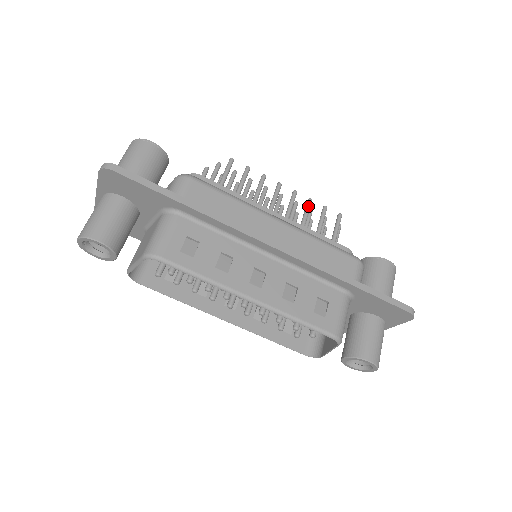
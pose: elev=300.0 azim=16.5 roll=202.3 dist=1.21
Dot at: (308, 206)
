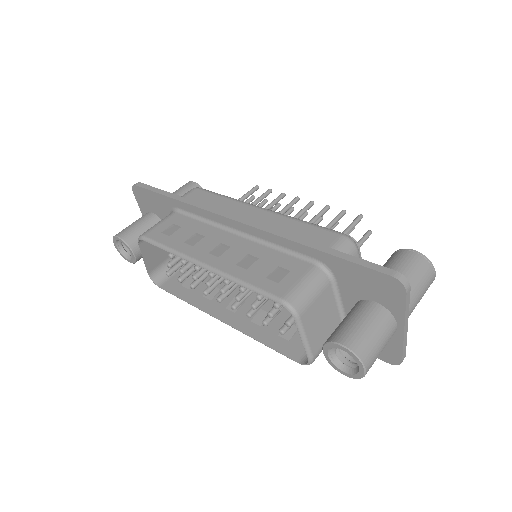
Dot at: (321, 210)
